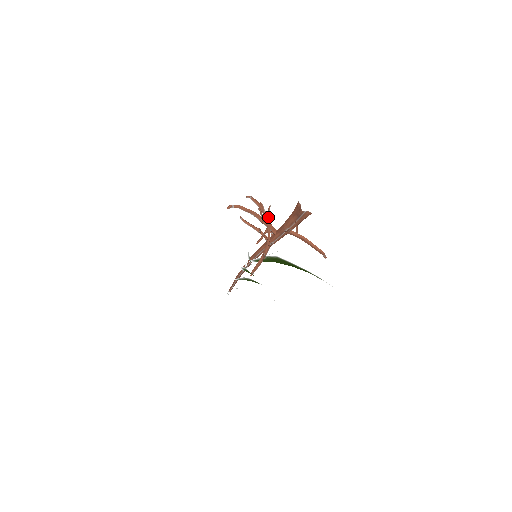
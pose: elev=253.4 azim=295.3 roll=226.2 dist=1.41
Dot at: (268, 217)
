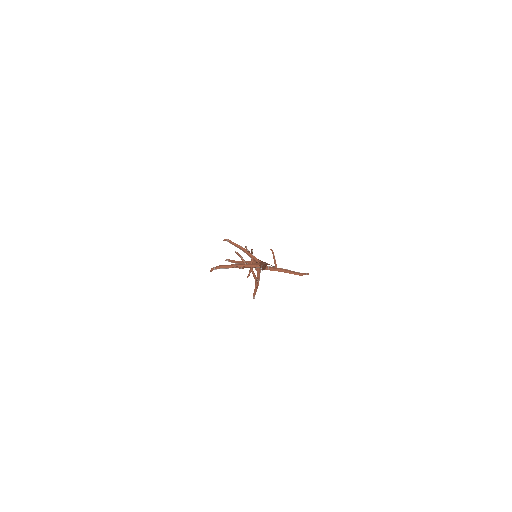
Dot at: (248, 253)
